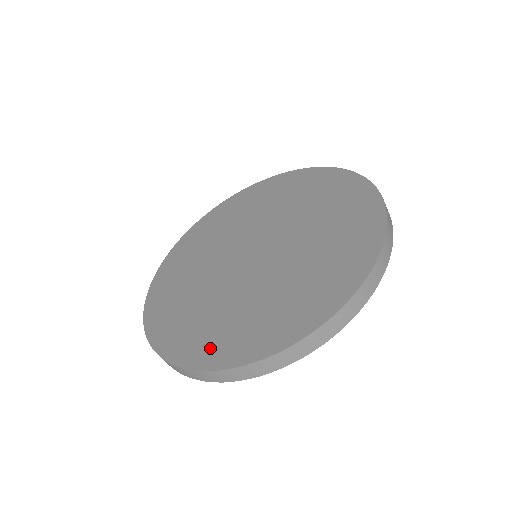
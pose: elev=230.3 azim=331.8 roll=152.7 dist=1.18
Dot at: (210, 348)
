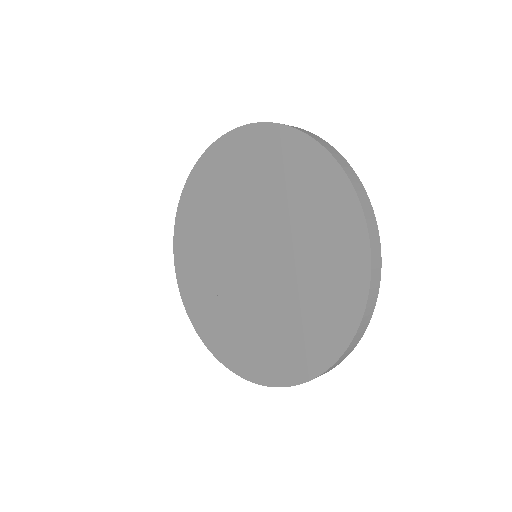
Dot at: (200, 315)
